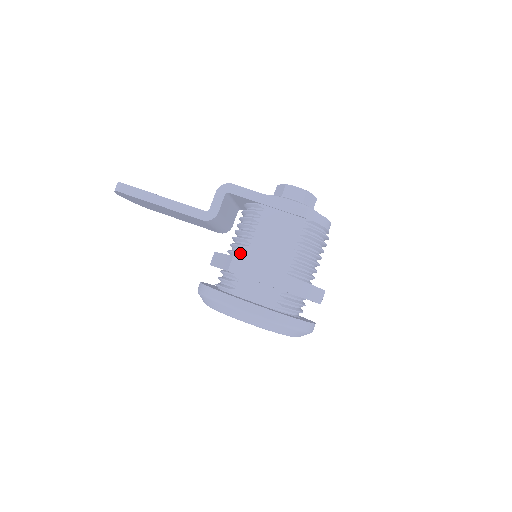
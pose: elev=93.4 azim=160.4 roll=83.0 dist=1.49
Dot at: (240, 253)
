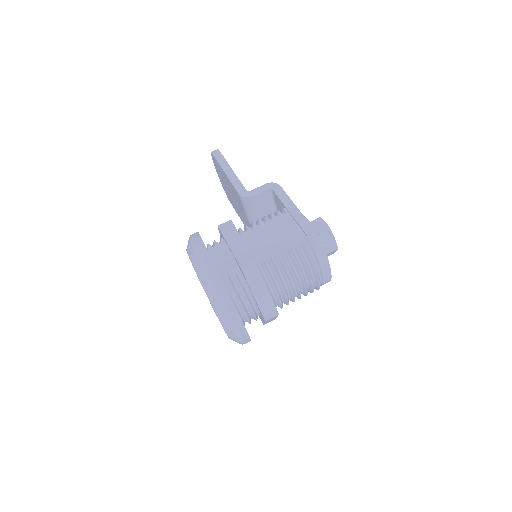
Dot at: (240, 228)
